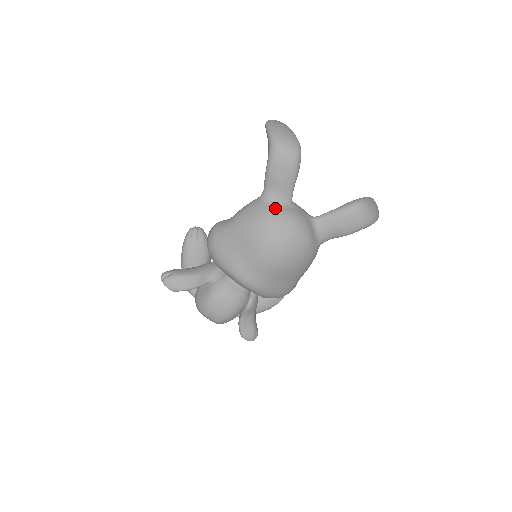
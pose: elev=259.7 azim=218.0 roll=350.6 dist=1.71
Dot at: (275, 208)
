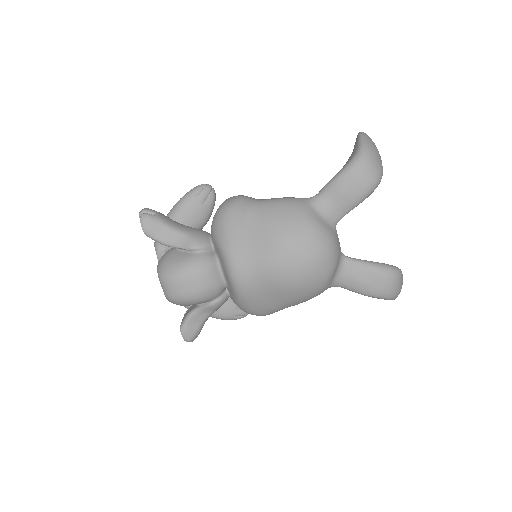
Dot at: (319, 219)
